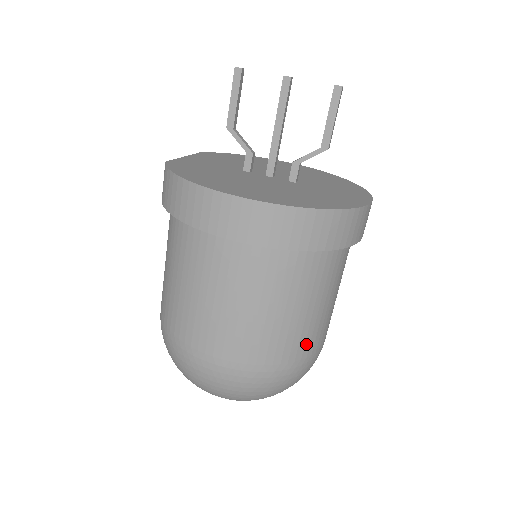
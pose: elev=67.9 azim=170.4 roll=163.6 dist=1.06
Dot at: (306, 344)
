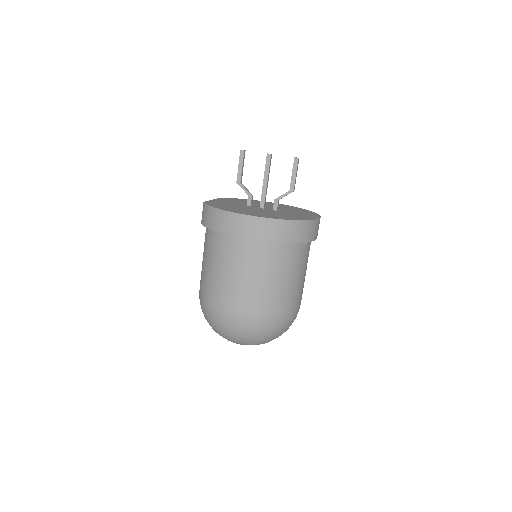
Dot at: (288, 302)
